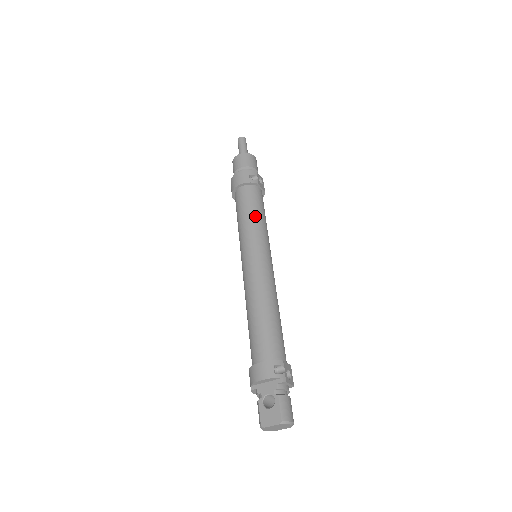
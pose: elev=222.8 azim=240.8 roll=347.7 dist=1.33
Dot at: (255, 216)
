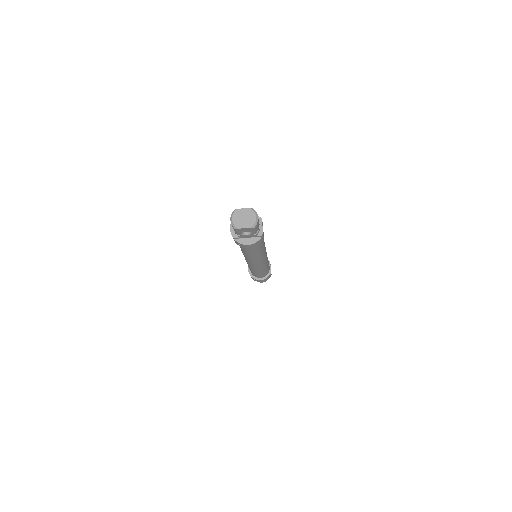
Dot at: occluded
